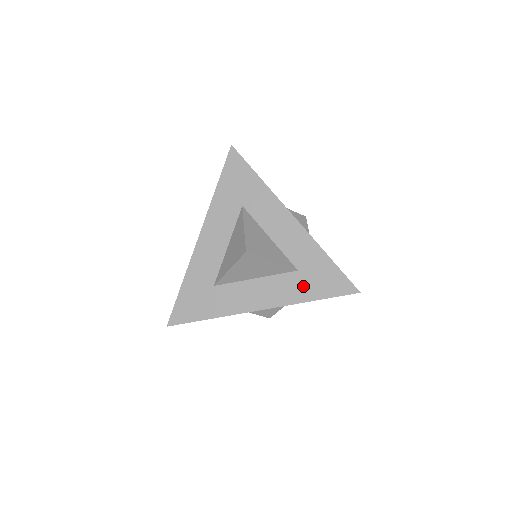
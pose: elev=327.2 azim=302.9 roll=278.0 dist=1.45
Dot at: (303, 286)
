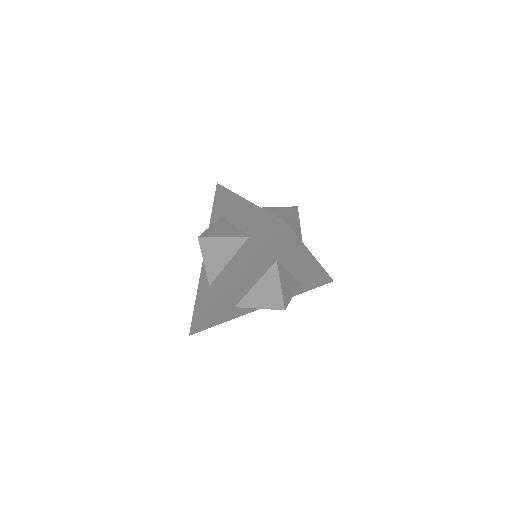
Dot at: (252, 247)
